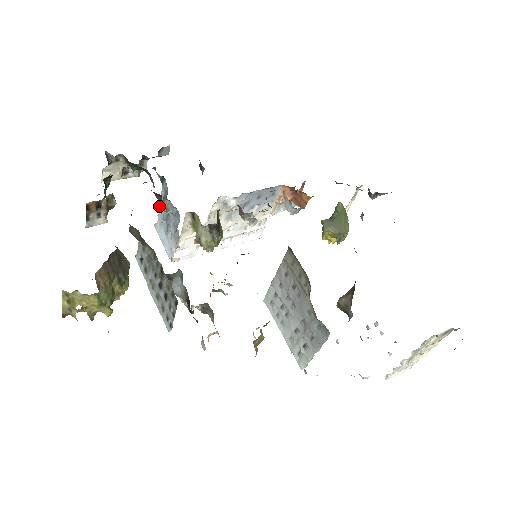
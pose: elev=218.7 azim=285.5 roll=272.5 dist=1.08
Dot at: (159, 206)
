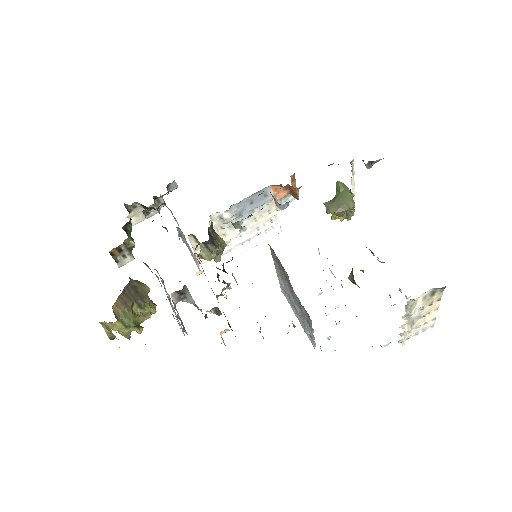
Dot at: occluded
